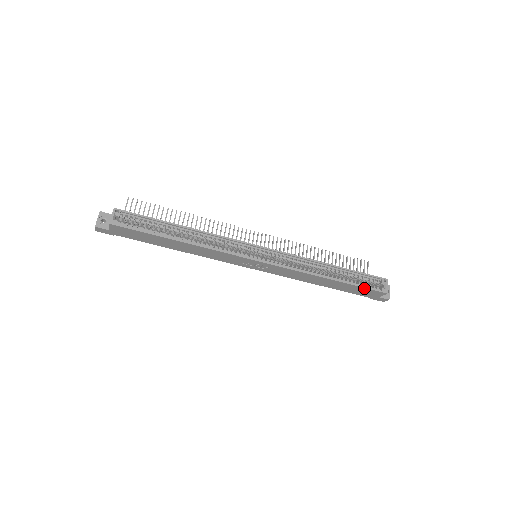
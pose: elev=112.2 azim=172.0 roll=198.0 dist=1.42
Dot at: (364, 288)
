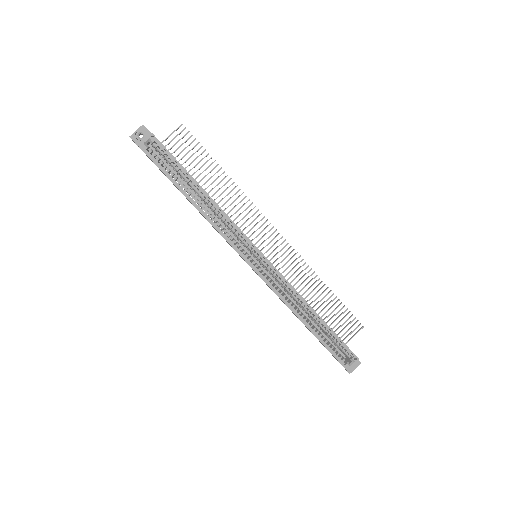
Dot at: (330, 352)
